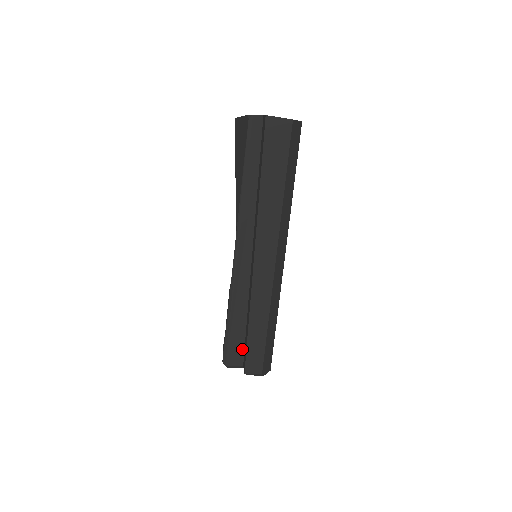
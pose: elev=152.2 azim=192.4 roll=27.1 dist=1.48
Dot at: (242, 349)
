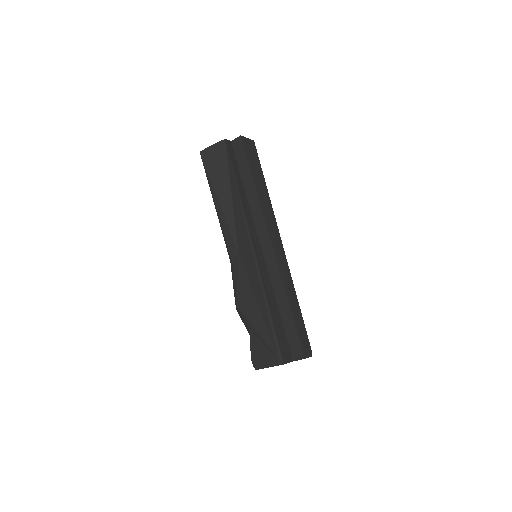
Dot at: (286, 340)
